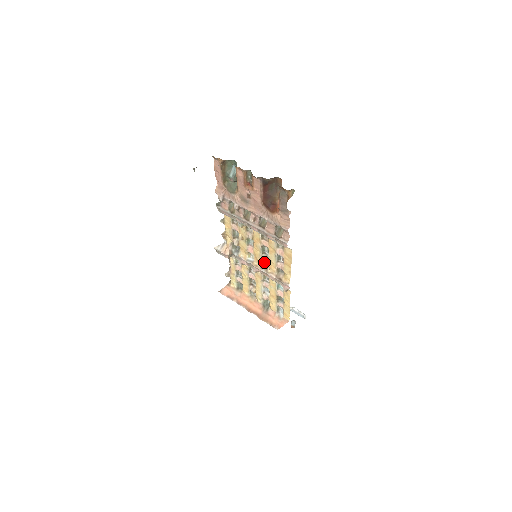
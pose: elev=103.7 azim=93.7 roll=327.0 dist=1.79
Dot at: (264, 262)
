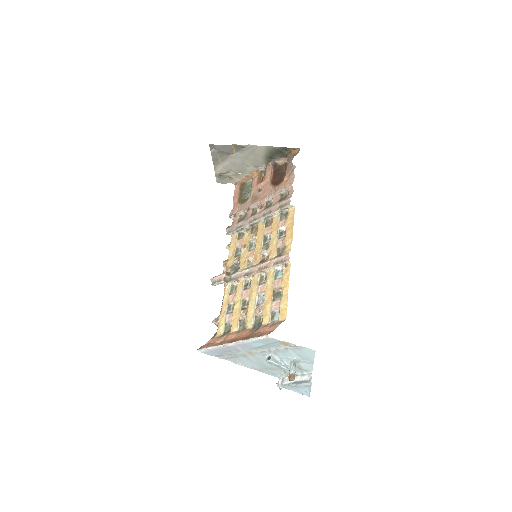
Dot at: (264, 250)
